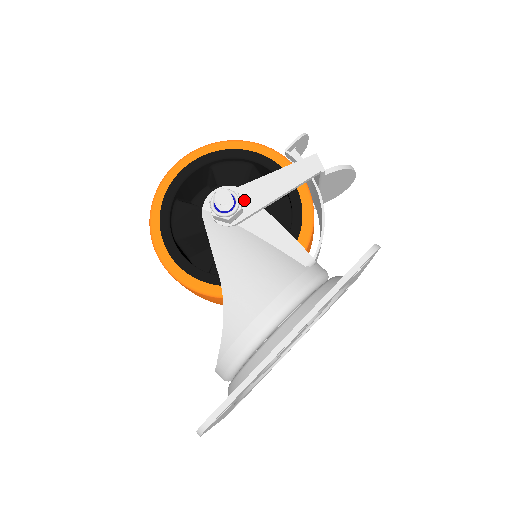
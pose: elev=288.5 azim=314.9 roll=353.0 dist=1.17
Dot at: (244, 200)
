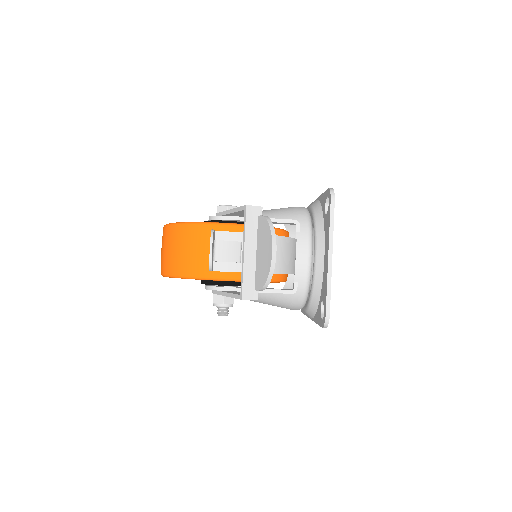
Dot at: occluded
